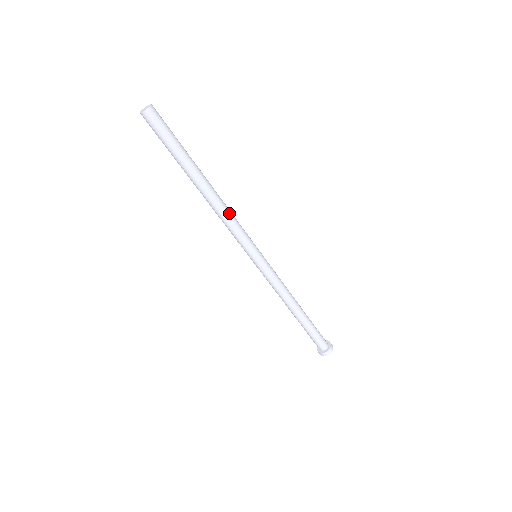
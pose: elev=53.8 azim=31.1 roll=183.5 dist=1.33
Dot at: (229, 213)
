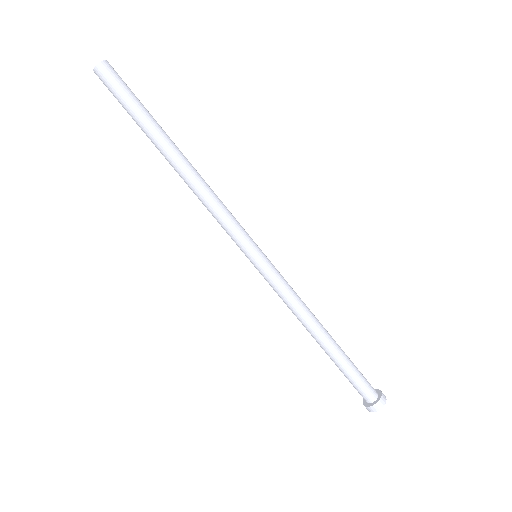
Dot at: (213, 193)
